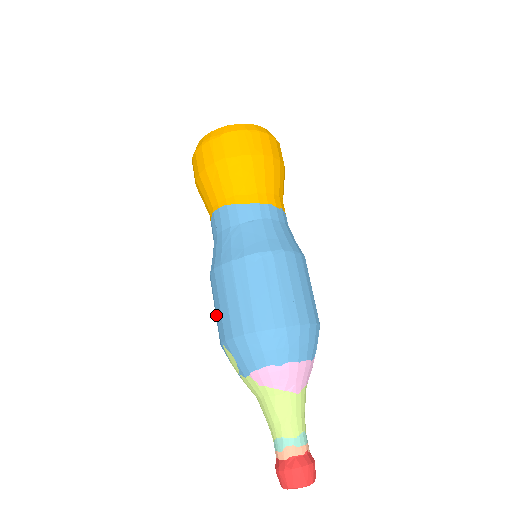
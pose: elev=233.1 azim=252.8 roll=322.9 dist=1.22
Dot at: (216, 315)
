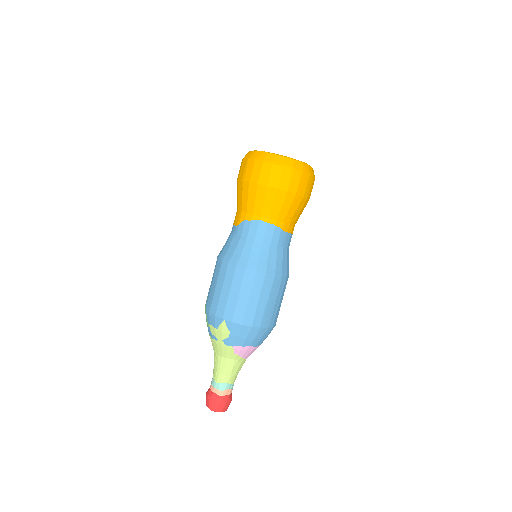
Dot at: (226, 297)
